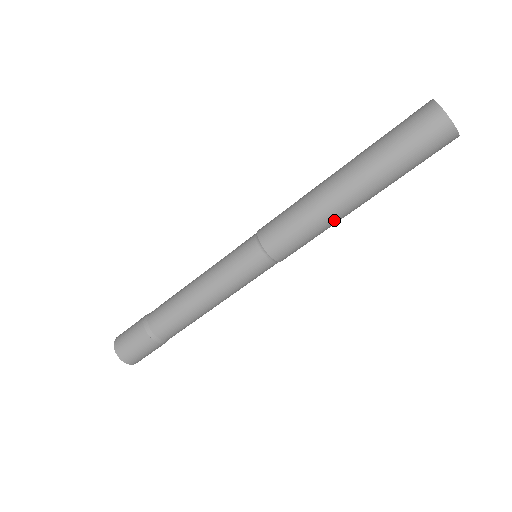
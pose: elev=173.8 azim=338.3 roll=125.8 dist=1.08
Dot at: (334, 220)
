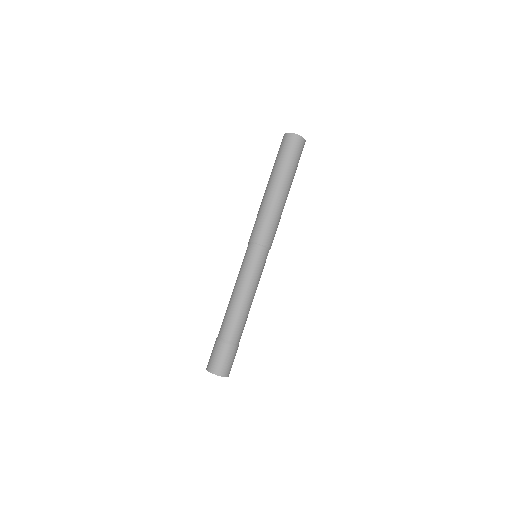
Dot at: occluded
